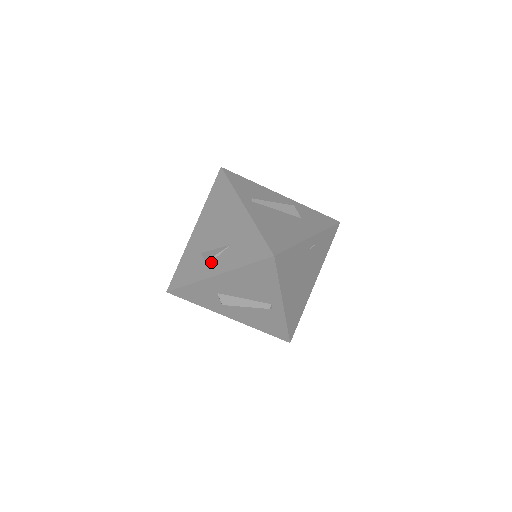
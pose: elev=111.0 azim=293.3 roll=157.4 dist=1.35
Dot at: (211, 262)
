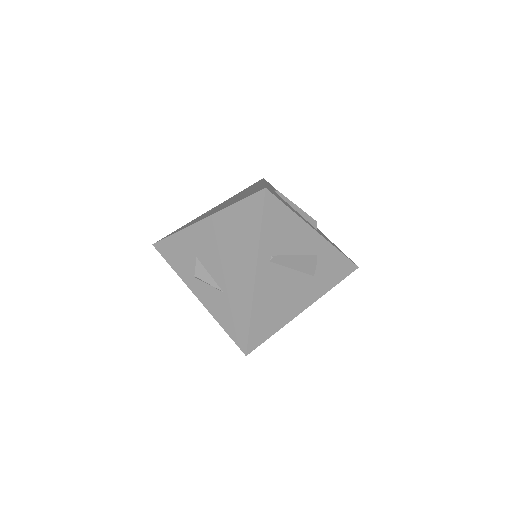
Dot at: (200, 280)
